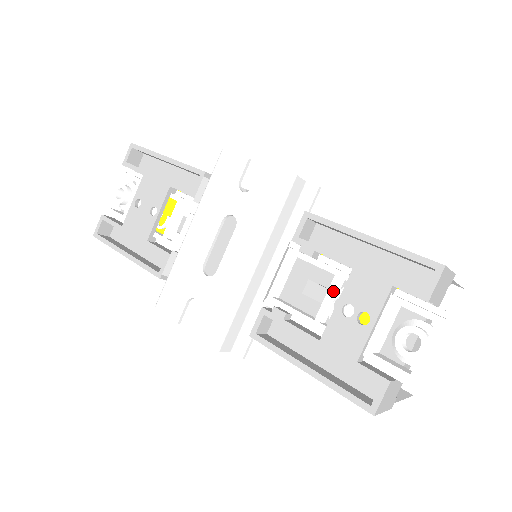
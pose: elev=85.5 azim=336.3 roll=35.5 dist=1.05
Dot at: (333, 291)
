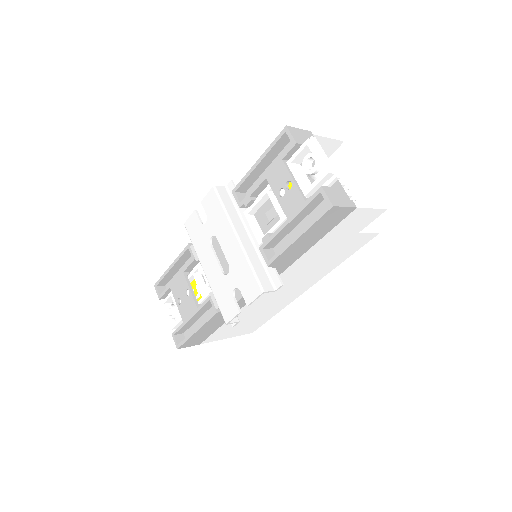
Dot at: (273, 198)
